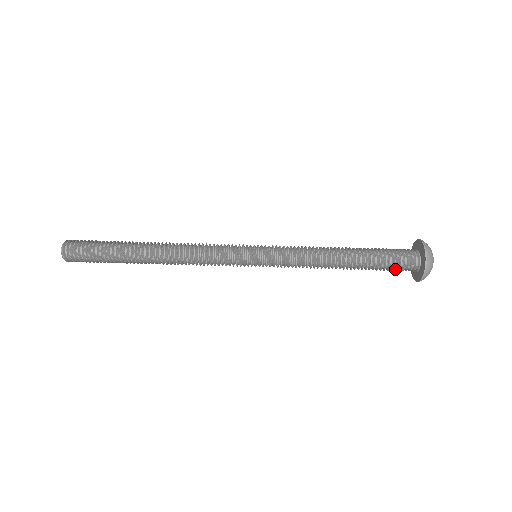
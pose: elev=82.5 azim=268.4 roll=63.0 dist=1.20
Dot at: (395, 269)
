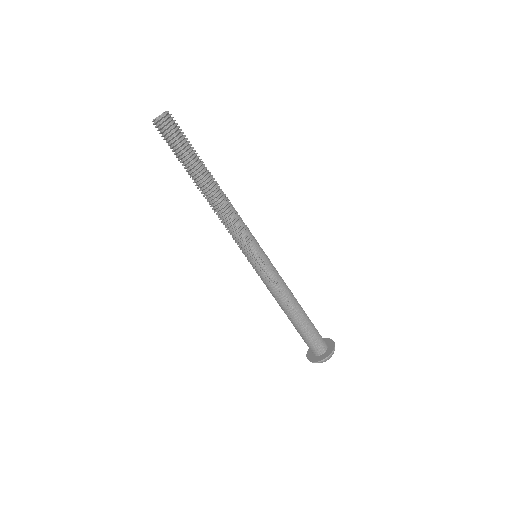
Dot at: (313, 342)
